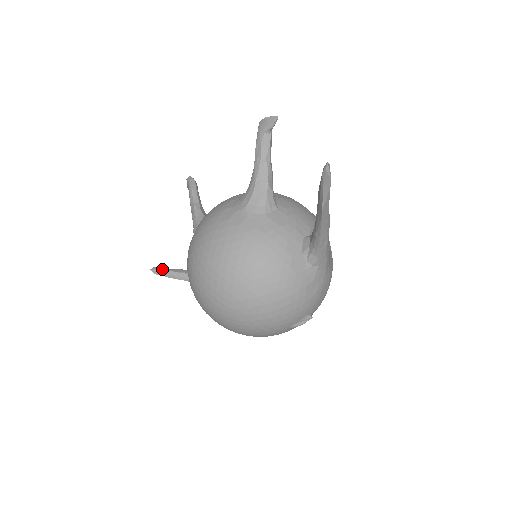
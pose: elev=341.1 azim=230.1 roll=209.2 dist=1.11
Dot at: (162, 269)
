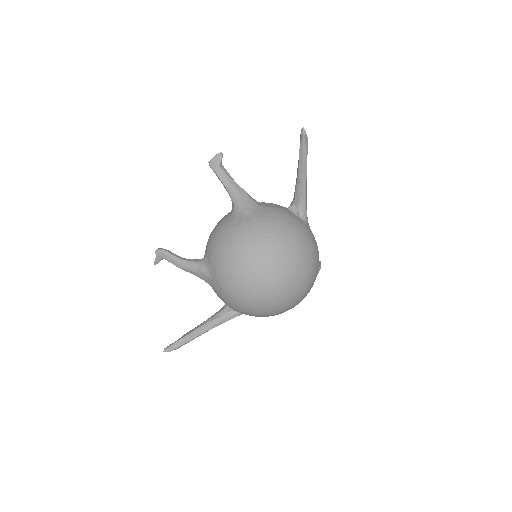
Dot at: (174, 342)
